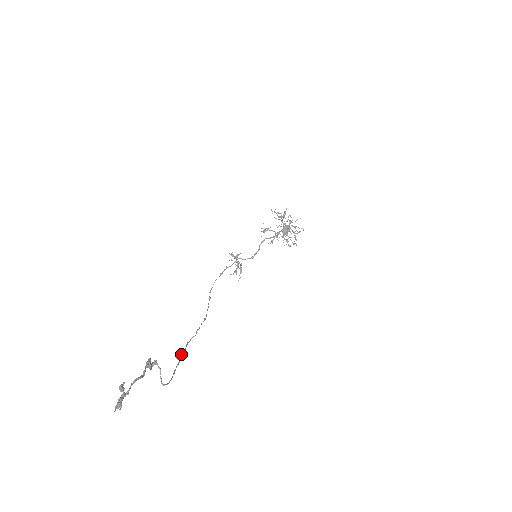
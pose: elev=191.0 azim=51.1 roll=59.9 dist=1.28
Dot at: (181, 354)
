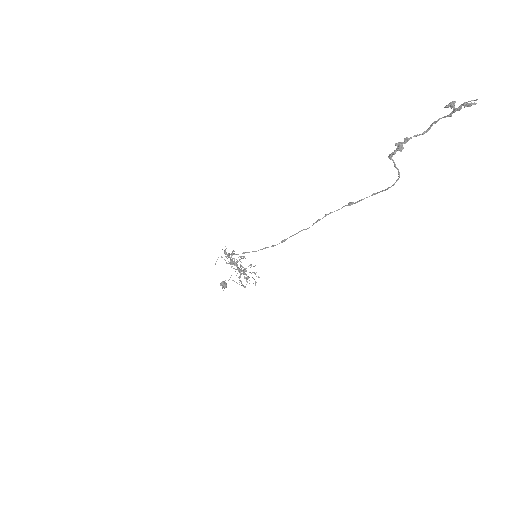
Dot at: (350, 202)
